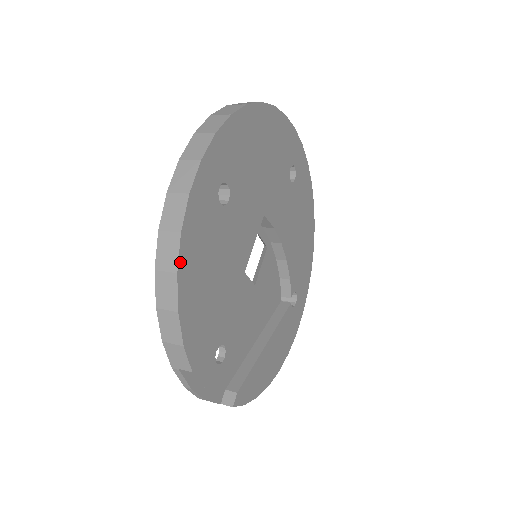
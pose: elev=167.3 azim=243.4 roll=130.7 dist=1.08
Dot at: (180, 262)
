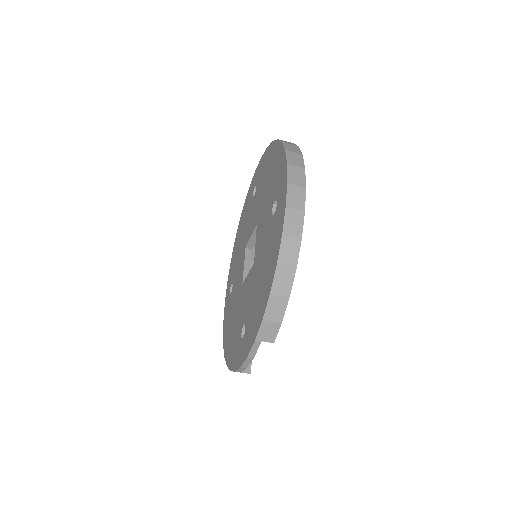
Dot at: (297, 261)
